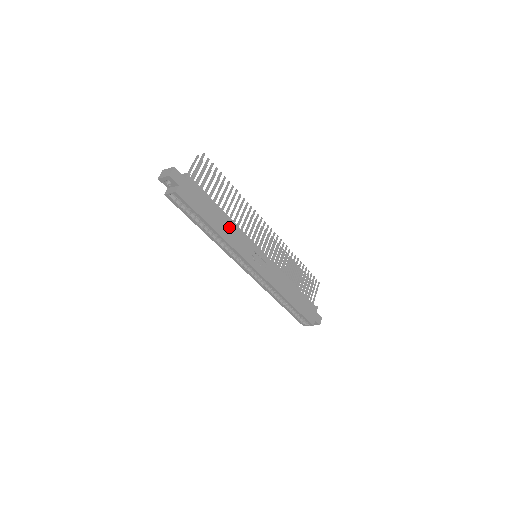
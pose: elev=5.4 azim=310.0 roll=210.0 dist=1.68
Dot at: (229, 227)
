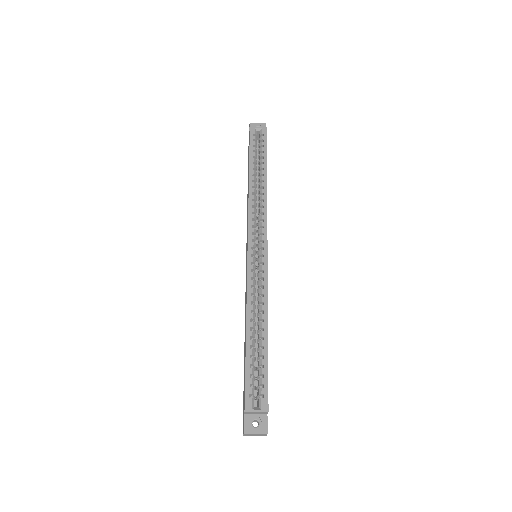
Dot at: occluded
